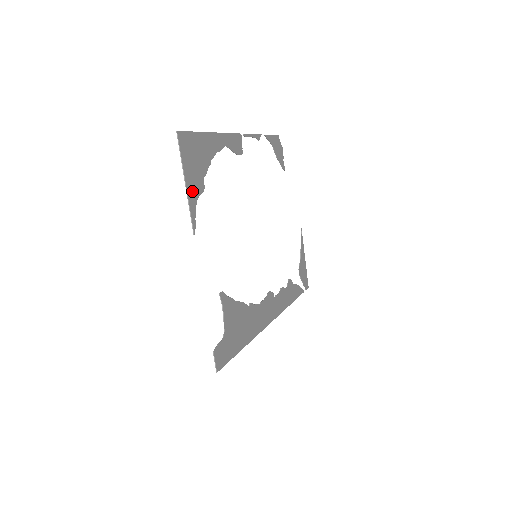
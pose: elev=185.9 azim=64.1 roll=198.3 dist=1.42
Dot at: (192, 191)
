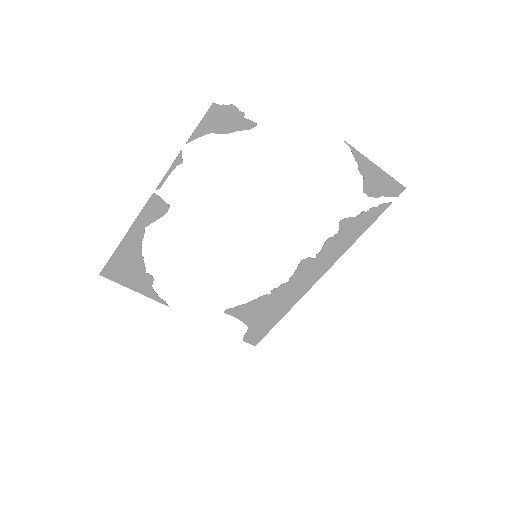
Dot at: (144, 289)
